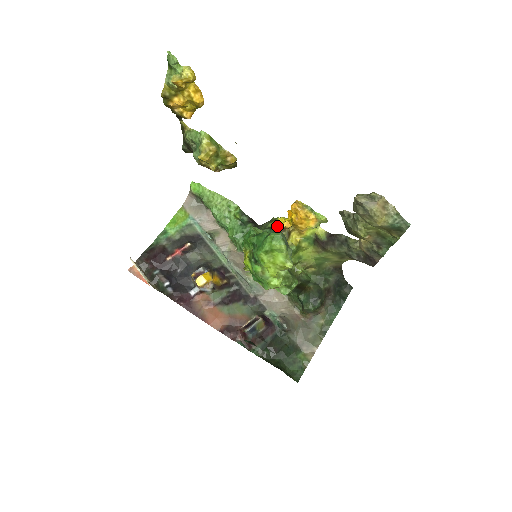
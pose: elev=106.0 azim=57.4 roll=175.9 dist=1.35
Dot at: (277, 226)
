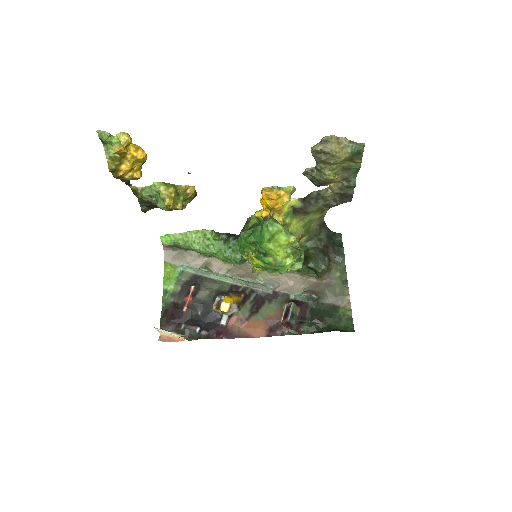
Dot at: (256, 222)
